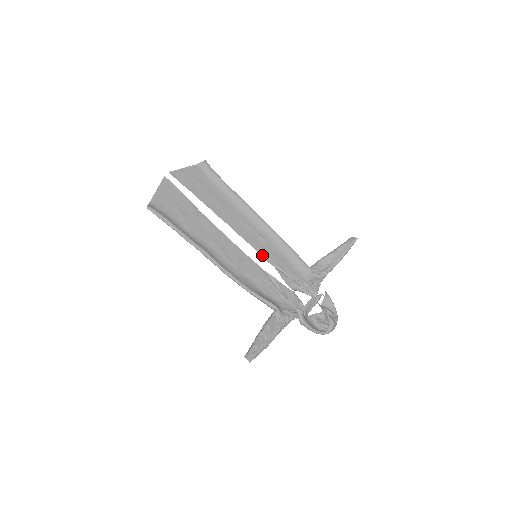
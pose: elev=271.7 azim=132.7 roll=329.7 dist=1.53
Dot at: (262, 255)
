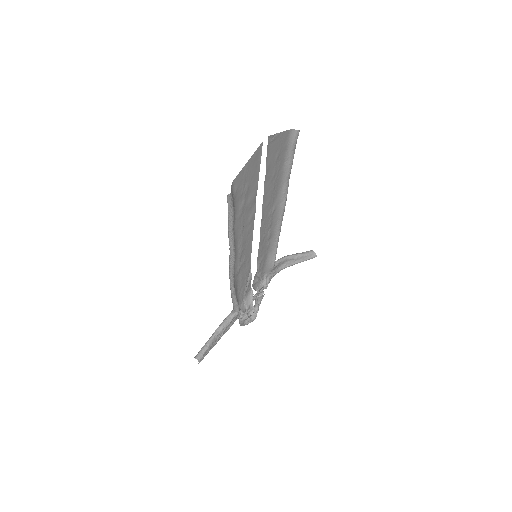
Dot at: (259, 253)
